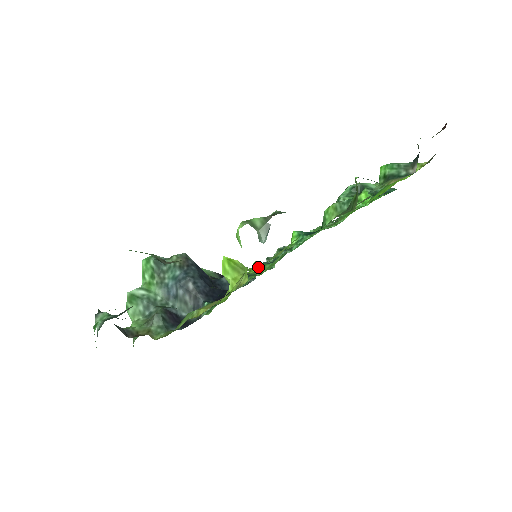
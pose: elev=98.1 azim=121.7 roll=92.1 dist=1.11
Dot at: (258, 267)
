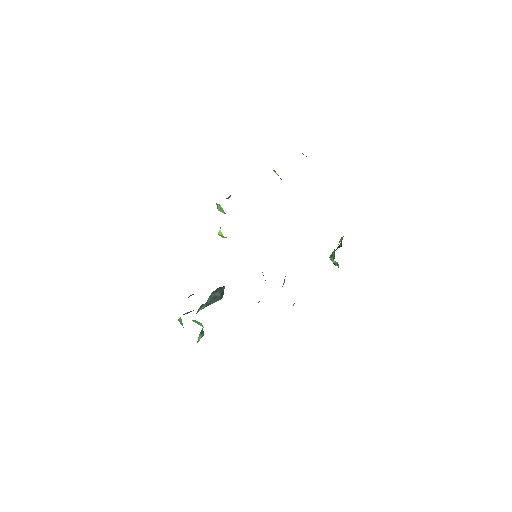
Dot at: occluded
